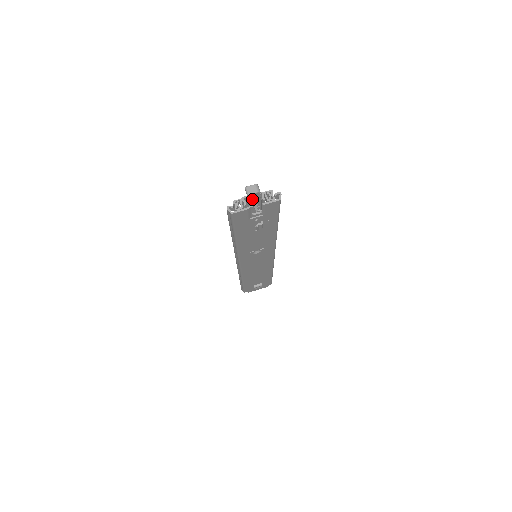
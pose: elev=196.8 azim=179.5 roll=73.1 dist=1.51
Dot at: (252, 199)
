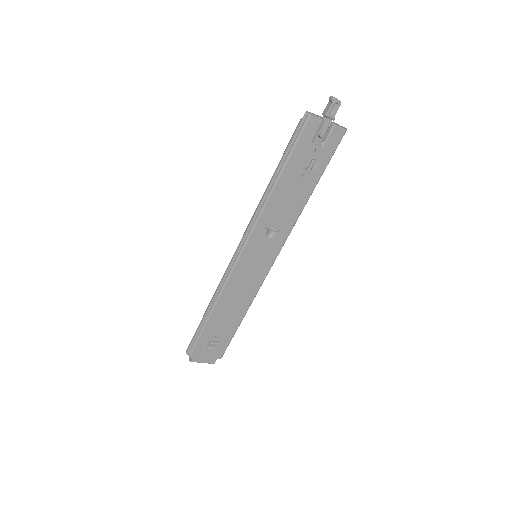
Dot at: (330, 111)
